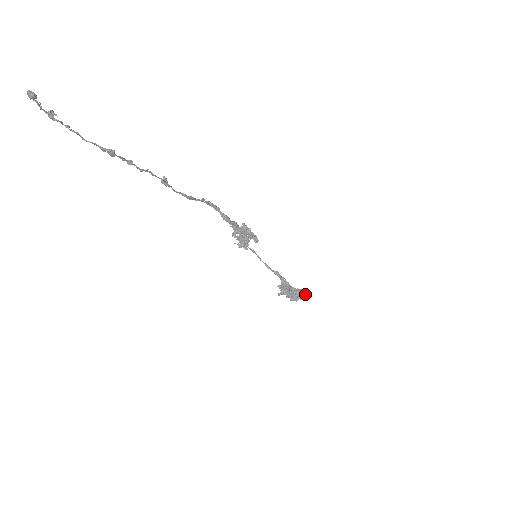
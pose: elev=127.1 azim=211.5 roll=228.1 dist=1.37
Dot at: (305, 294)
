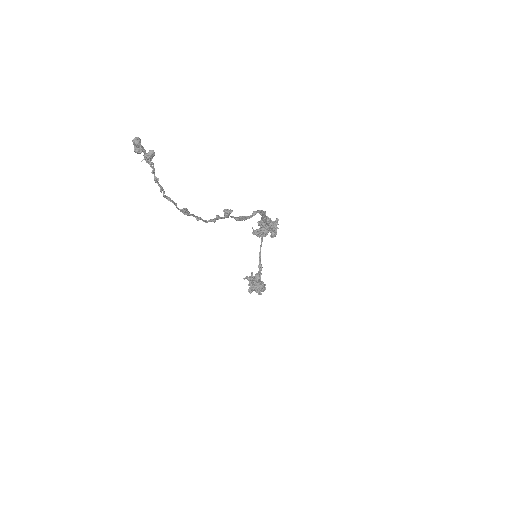
Dot at: occluded
